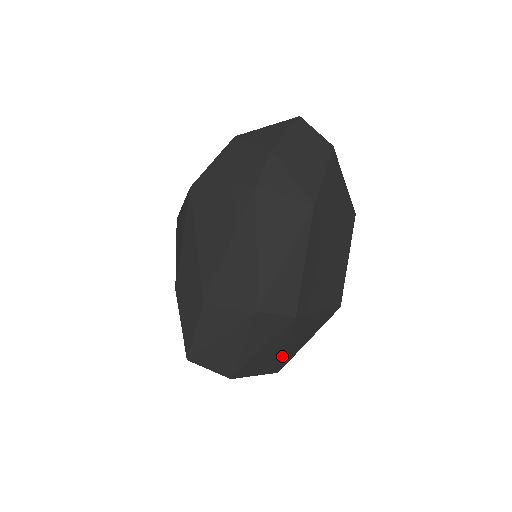
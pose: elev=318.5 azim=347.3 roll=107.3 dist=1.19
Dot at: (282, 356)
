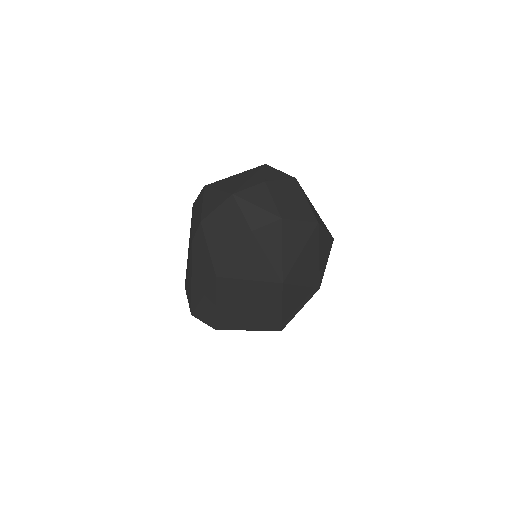
Dot at: occluded
